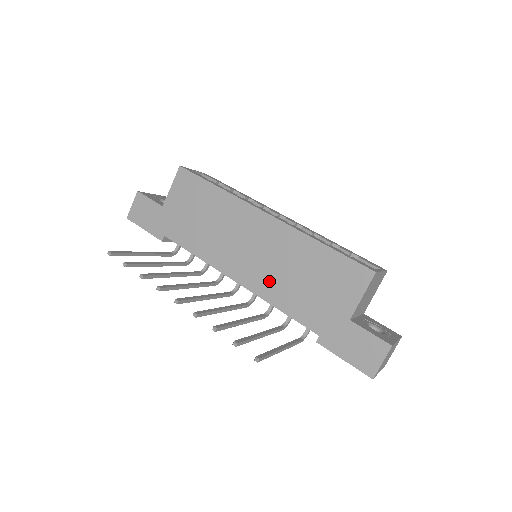
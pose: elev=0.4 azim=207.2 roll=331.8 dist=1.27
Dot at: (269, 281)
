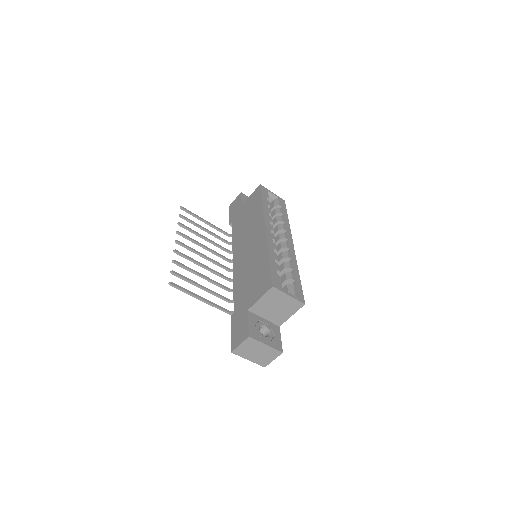
Dot at: (241, 269)
